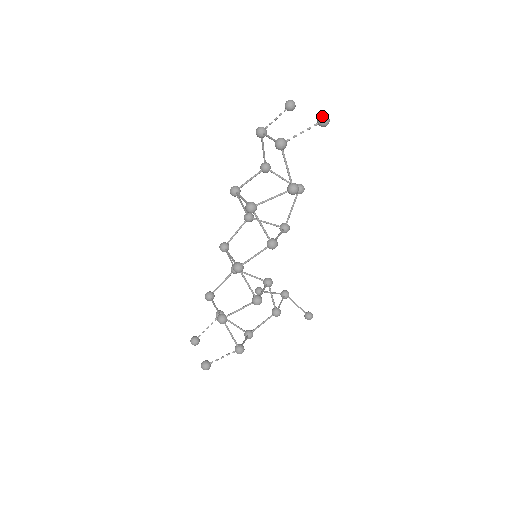
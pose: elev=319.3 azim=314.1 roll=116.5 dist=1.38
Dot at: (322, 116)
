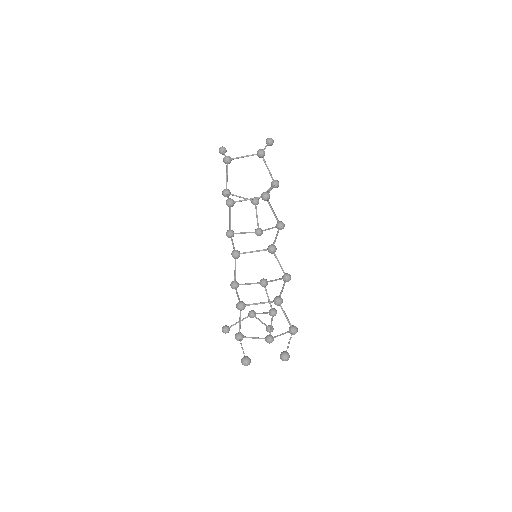
Dot at: (270, 138)
